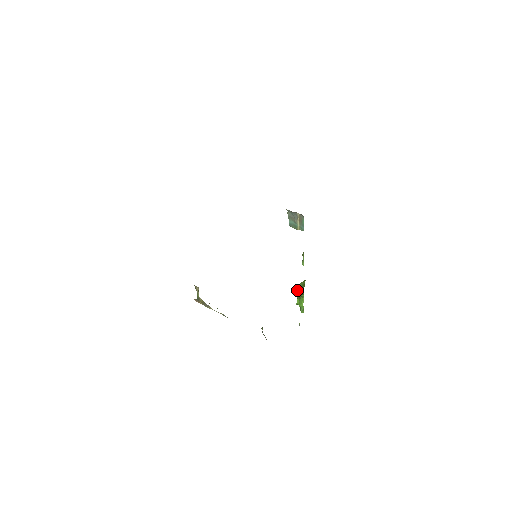
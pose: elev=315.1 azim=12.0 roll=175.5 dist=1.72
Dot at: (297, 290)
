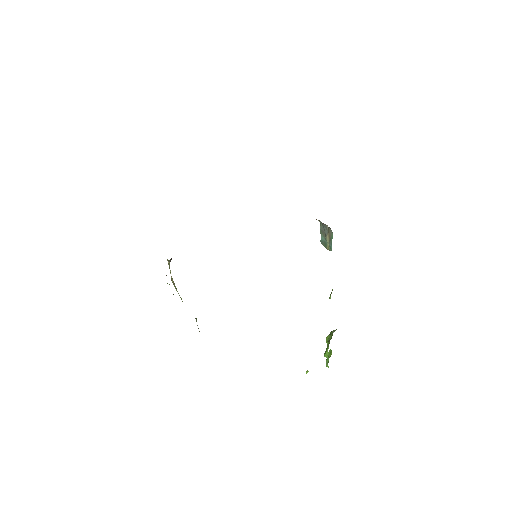
Dot at: occluded
